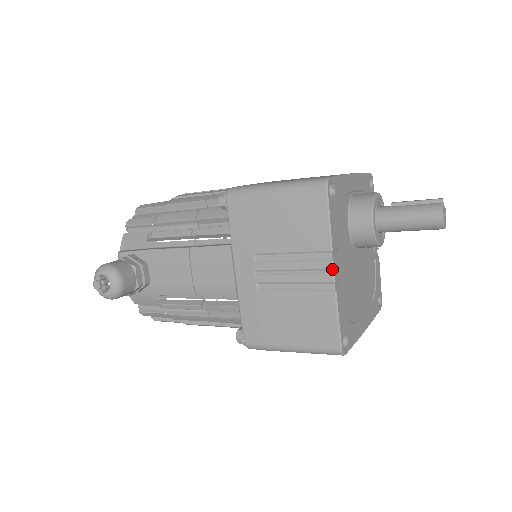
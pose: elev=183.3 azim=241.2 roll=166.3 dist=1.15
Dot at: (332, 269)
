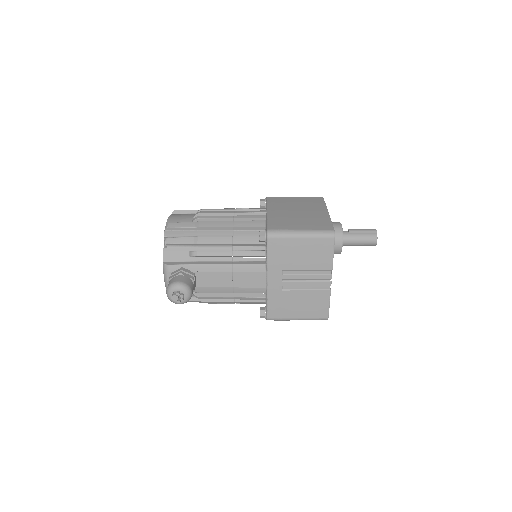
Dot at: occluded
